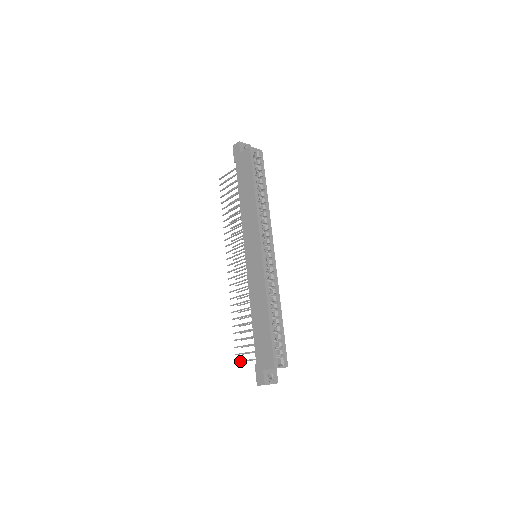
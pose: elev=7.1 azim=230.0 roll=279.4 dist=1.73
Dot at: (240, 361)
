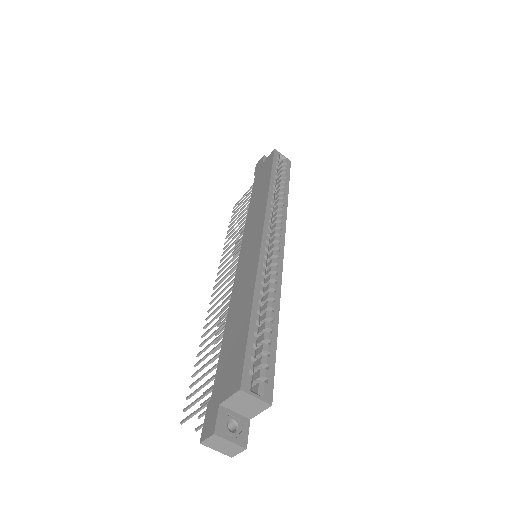
Dot at: (187, 416)
